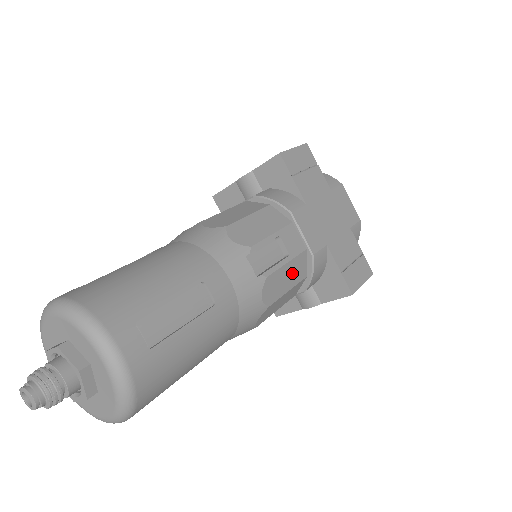
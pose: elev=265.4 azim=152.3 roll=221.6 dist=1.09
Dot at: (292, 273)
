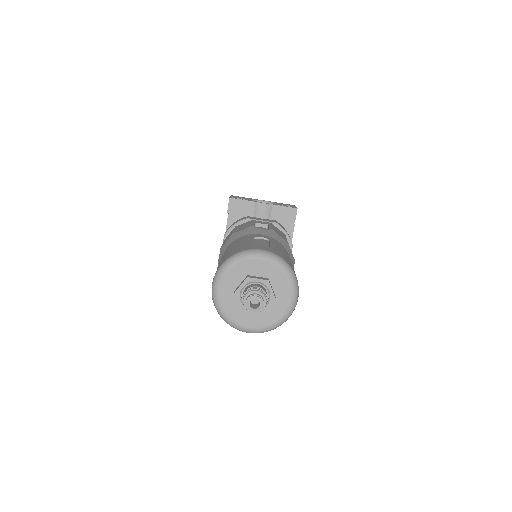
Dot at: occluded
